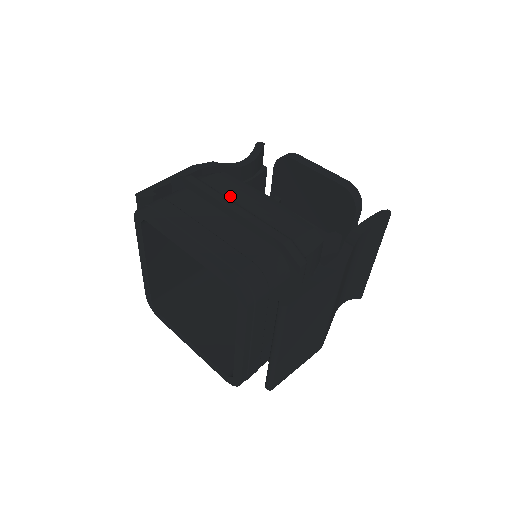
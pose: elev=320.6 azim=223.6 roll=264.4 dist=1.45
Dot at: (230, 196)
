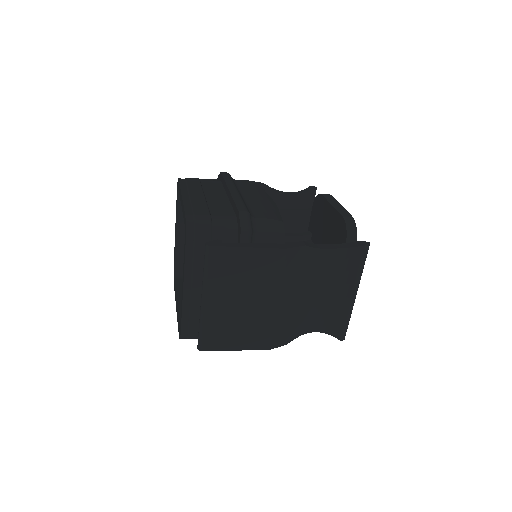
Dot at: (243, 190)
